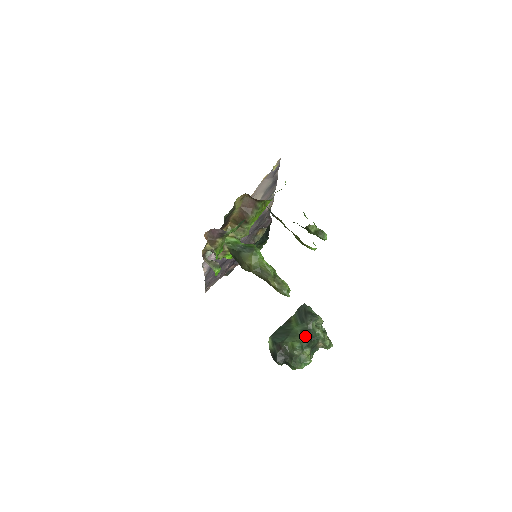
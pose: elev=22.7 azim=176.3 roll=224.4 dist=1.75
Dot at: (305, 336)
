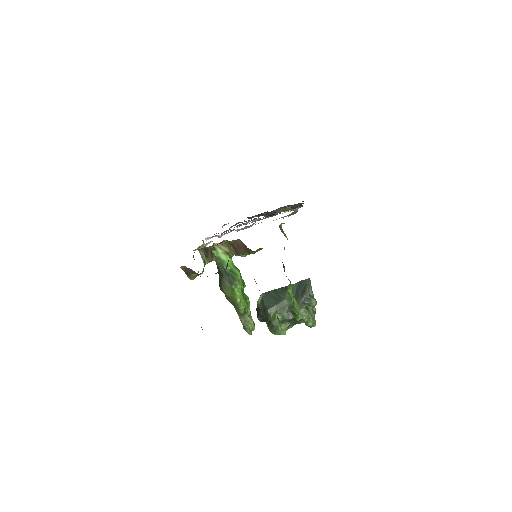
Dot at: (290, 313)
